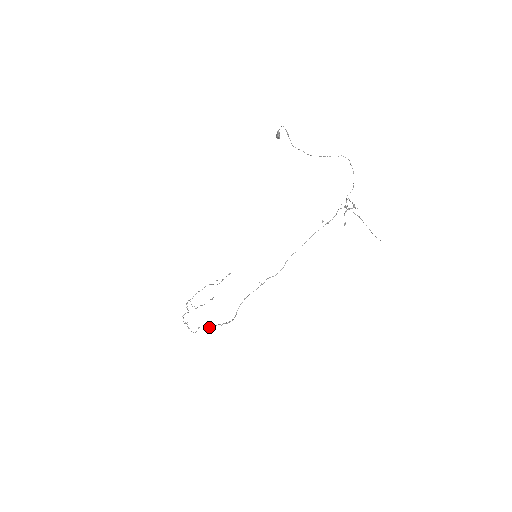
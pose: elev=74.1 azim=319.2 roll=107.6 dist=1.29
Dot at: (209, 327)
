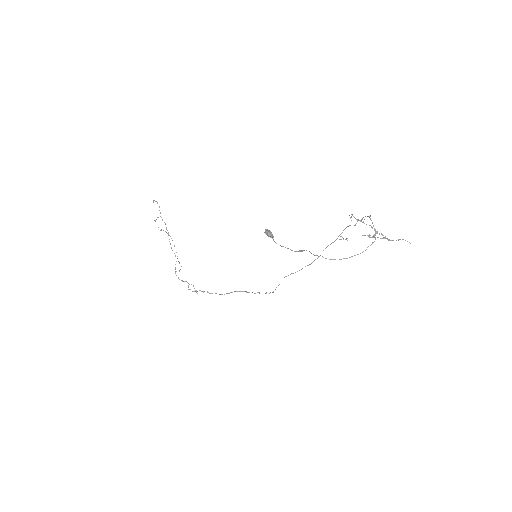
Dot at: occluded
